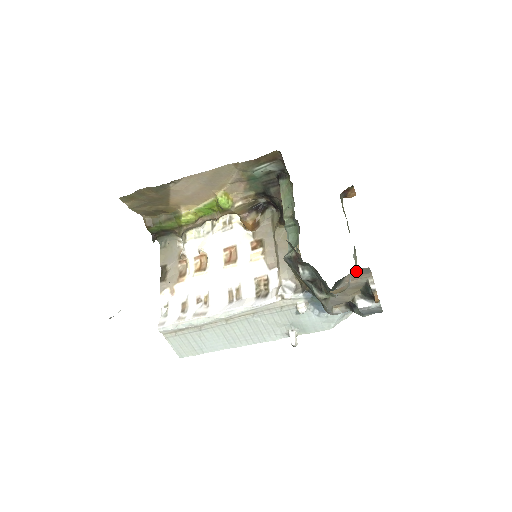
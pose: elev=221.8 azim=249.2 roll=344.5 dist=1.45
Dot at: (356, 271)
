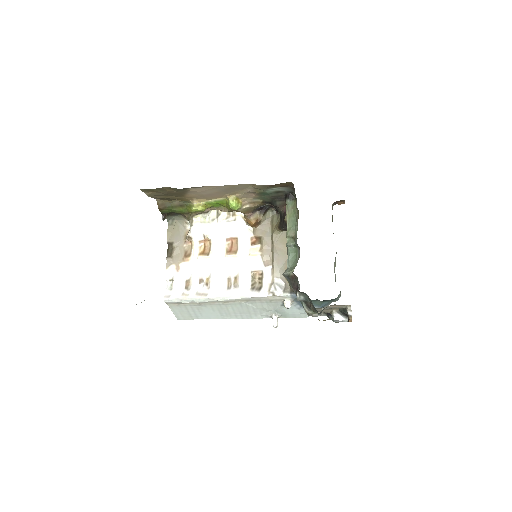
Dot at: occluded
